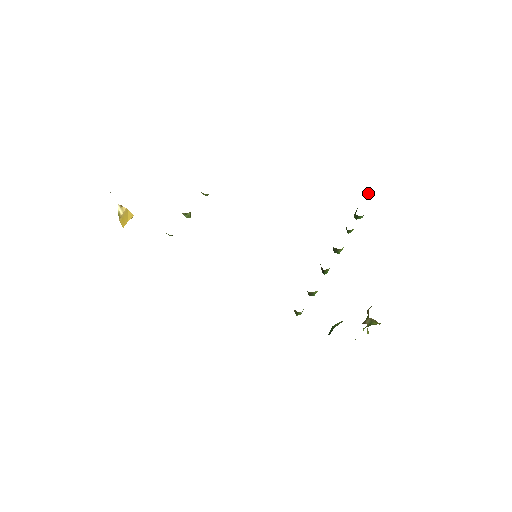
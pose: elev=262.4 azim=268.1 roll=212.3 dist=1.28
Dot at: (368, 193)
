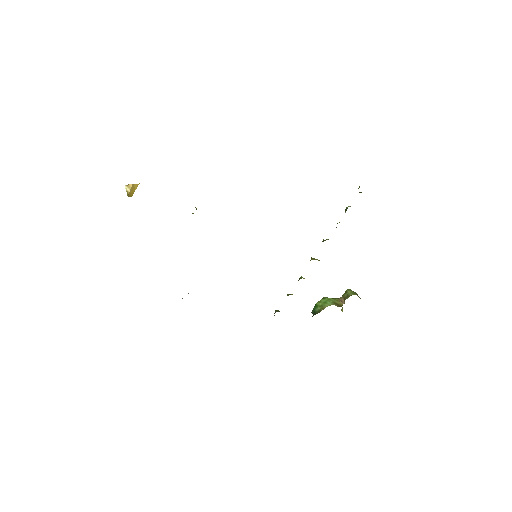
Dot at: (360, 192)
